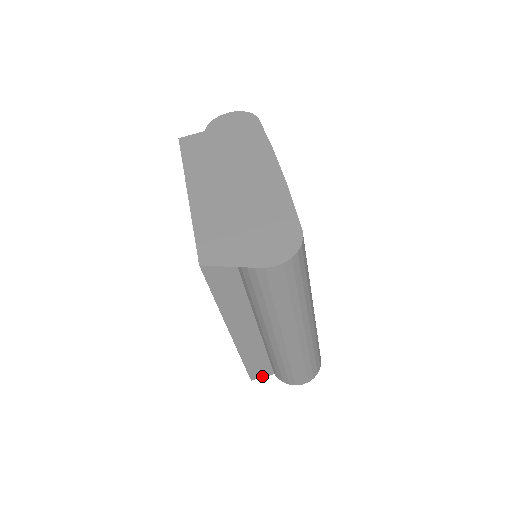
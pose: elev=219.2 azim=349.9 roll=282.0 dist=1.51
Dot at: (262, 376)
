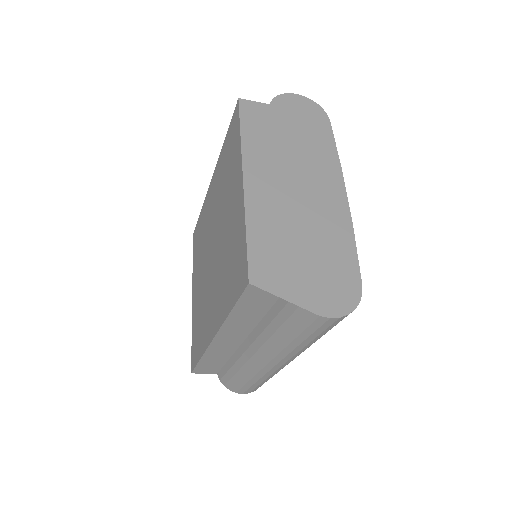
Dot at: (204, 372)
